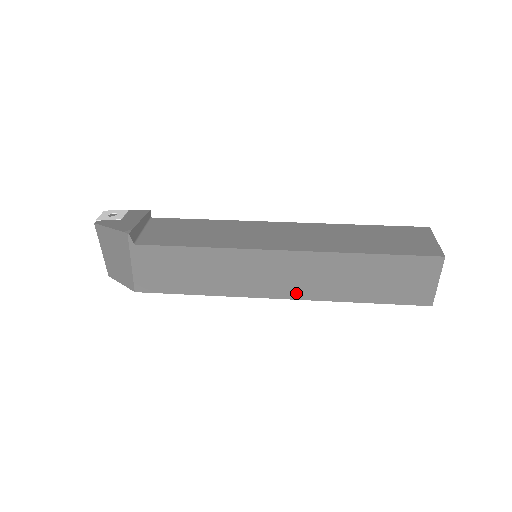
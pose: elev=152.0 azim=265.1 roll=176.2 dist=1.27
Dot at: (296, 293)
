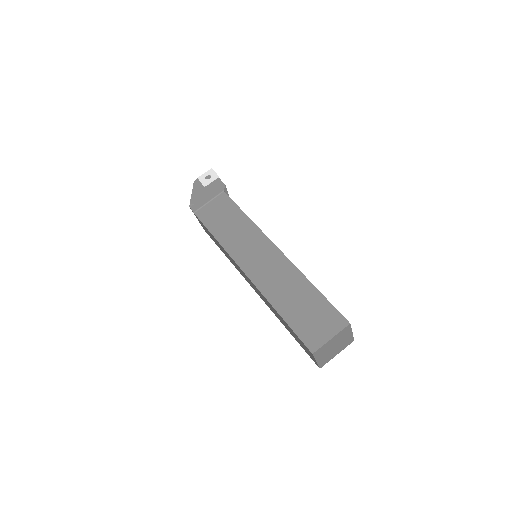
Dot at: (259, 295)
